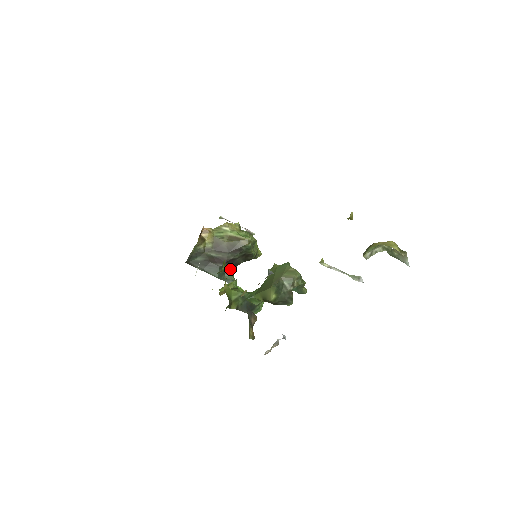
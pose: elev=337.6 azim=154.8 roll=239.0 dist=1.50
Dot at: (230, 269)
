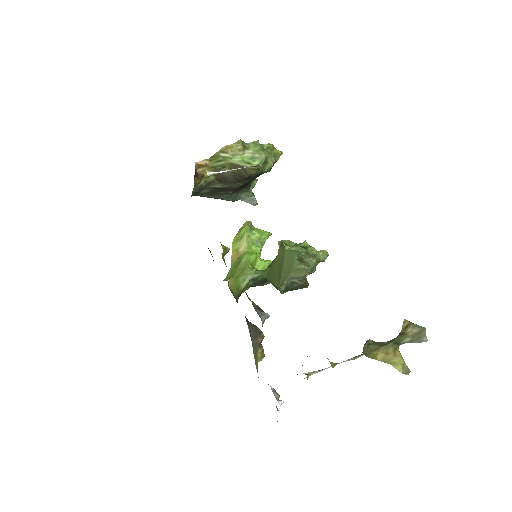
Dot at: (244, 188)
